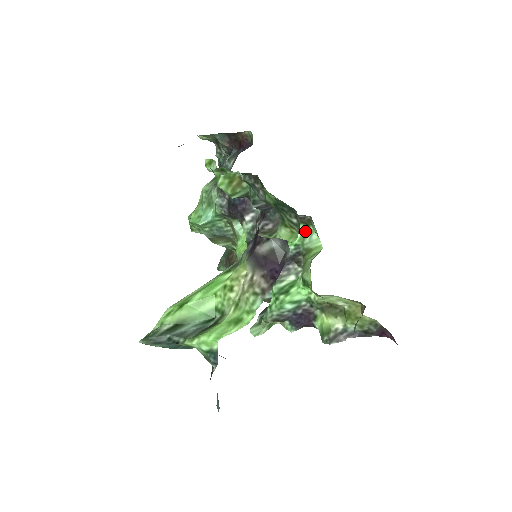
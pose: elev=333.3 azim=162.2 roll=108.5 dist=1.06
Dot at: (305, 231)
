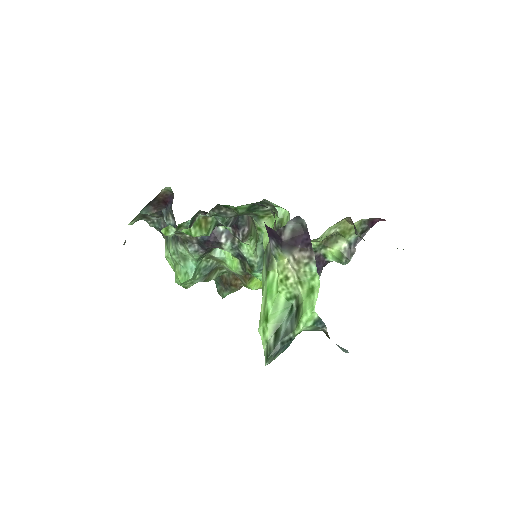
Dot at: occluded
